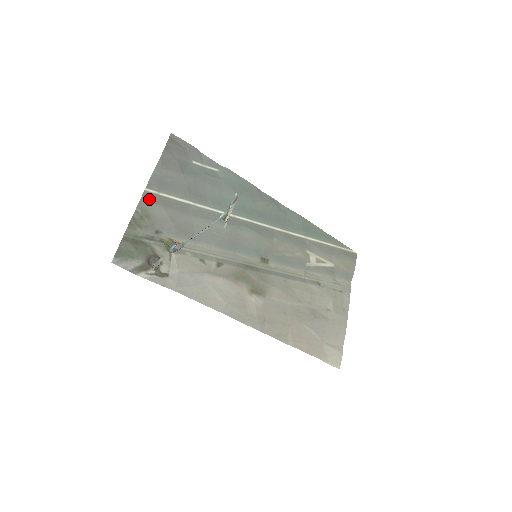
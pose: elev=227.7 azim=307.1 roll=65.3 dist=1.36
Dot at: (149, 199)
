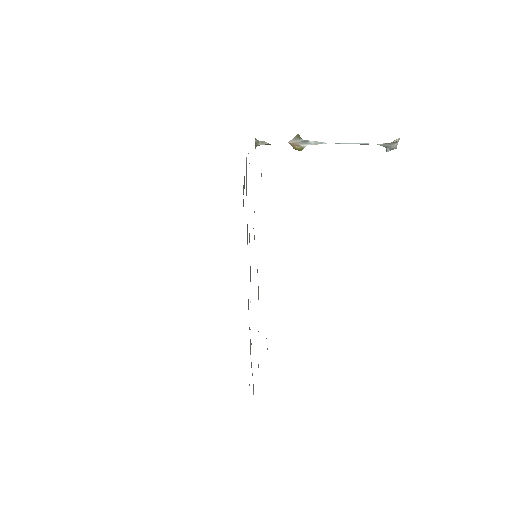
Dot at: occluded
